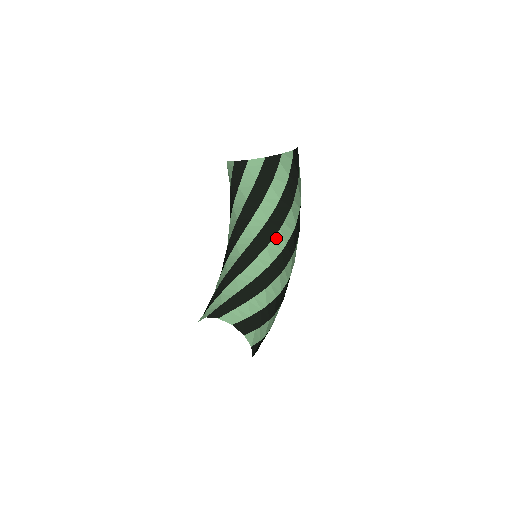
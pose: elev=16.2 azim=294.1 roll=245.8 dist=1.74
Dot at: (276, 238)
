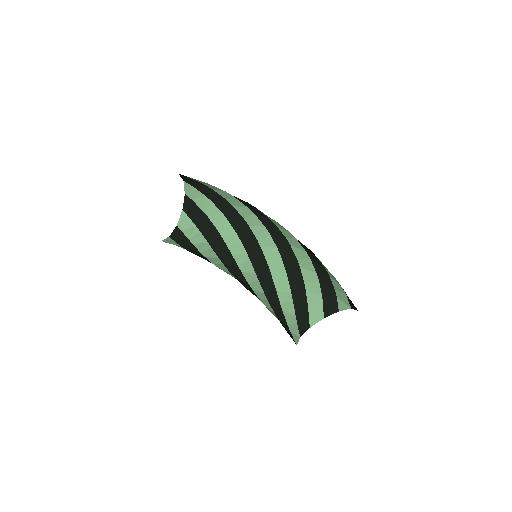
Dot at: (256, 233)
